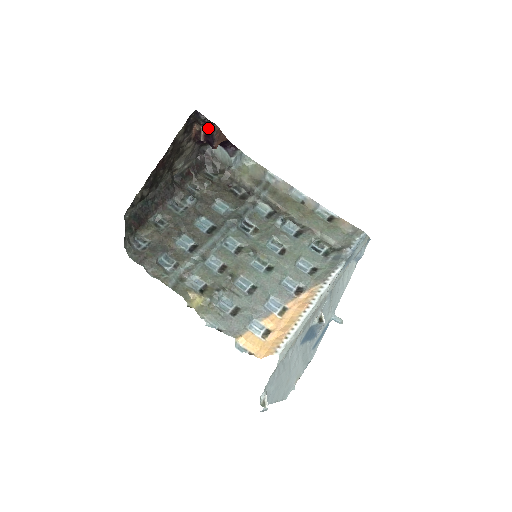
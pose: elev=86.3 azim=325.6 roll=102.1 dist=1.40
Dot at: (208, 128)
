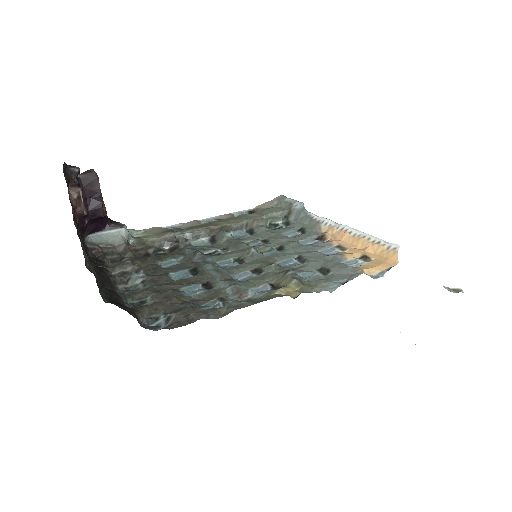
Dot at: (86, 187)
